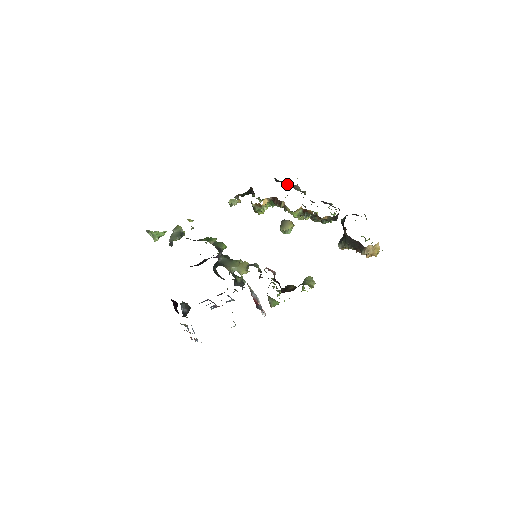
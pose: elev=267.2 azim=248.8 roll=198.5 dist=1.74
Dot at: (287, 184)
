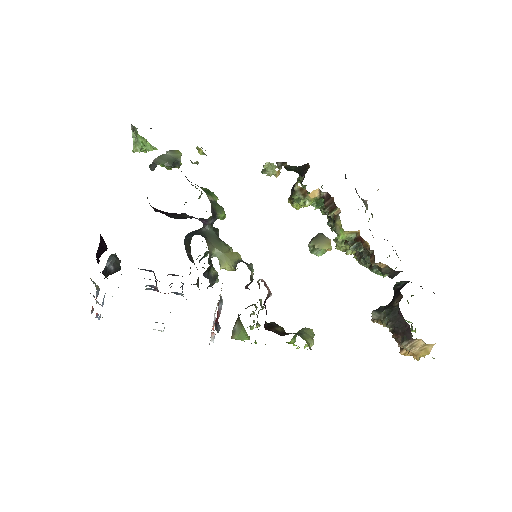
Dot at: occluded
